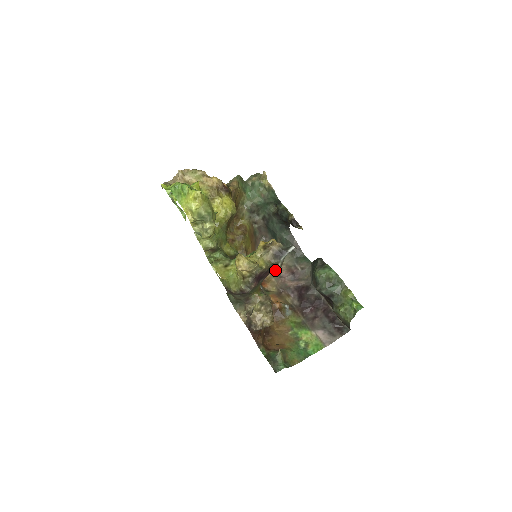
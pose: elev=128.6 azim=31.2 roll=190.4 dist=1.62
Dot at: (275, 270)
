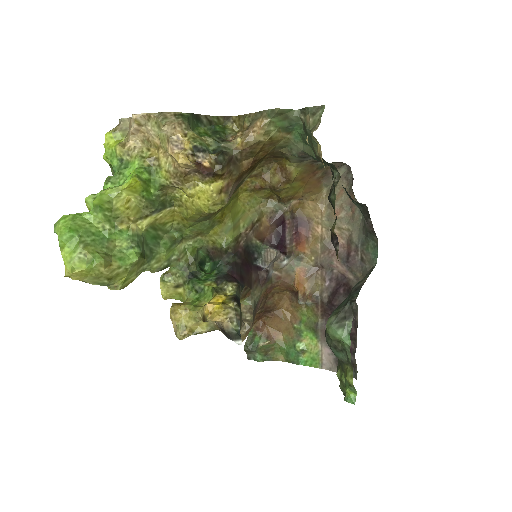
Dot at: occluded
